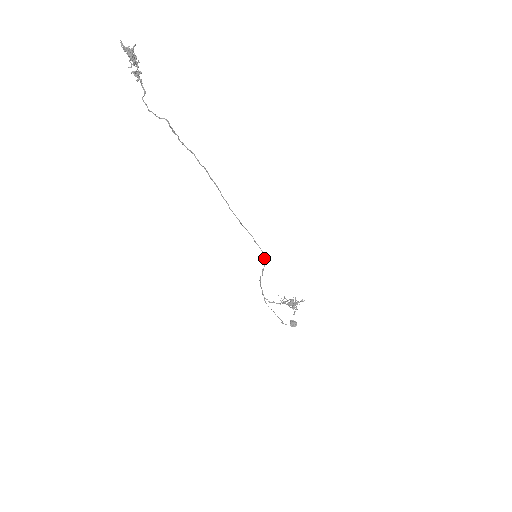
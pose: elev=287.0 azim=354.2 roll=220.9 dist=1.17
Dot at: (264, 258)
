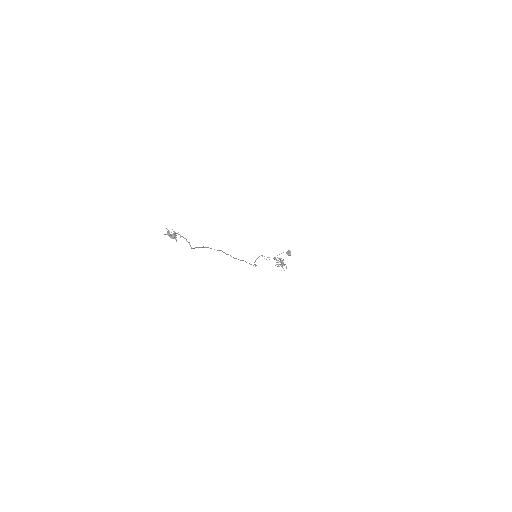
Dot at: (255, 266)
